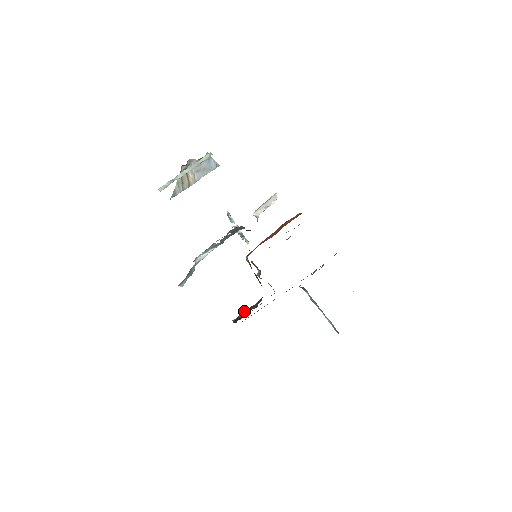
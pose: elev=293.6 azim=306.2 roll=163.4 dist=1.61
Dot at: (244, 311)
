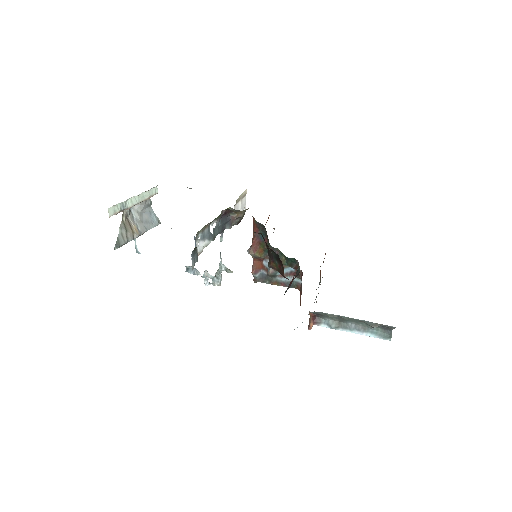
Dot at: occluded
